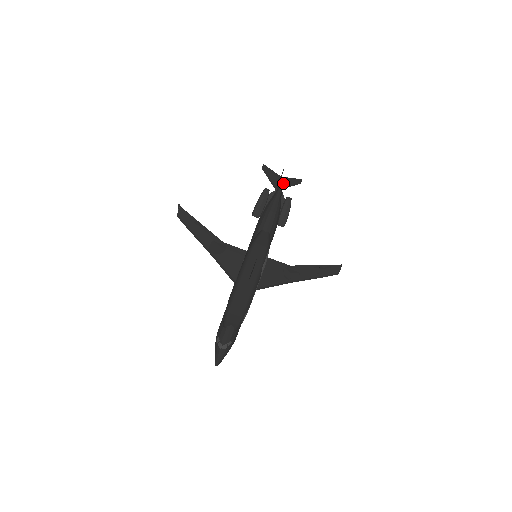
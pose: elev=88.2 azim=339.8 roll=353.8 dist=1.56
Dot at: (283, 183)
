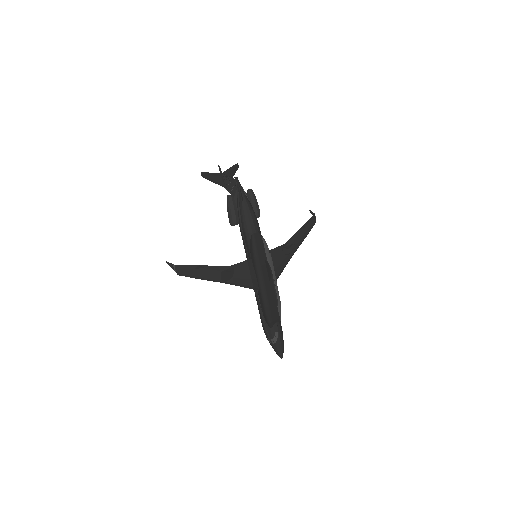
Dot at: occluded
